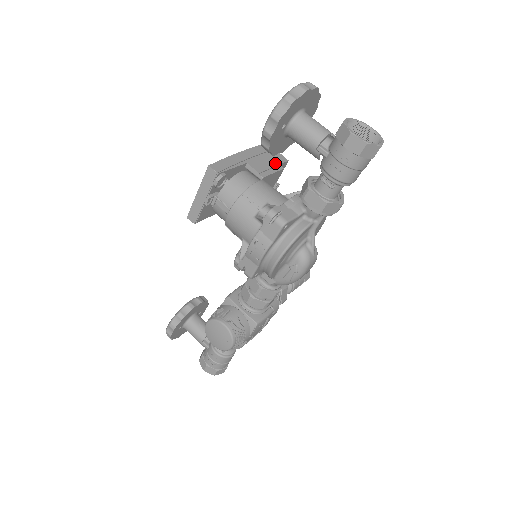
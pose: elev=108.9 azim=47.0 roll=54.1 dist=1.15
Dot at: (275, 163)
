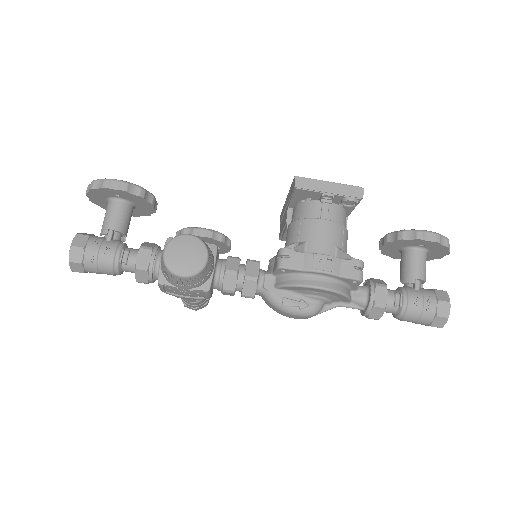
Dot at: occluded
